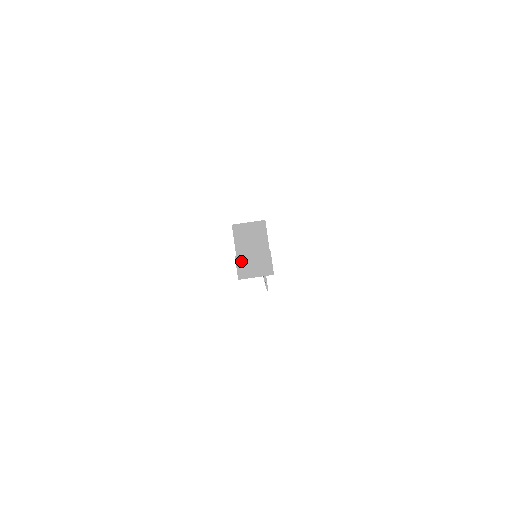
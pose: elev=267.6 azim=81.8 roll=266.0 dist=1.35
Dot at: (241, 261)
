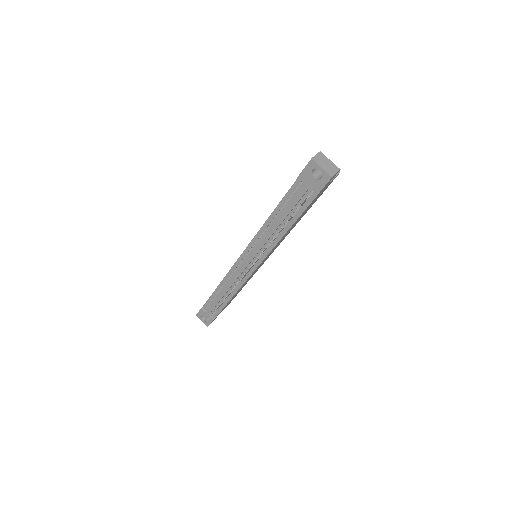
Dot at: (321, 156)
